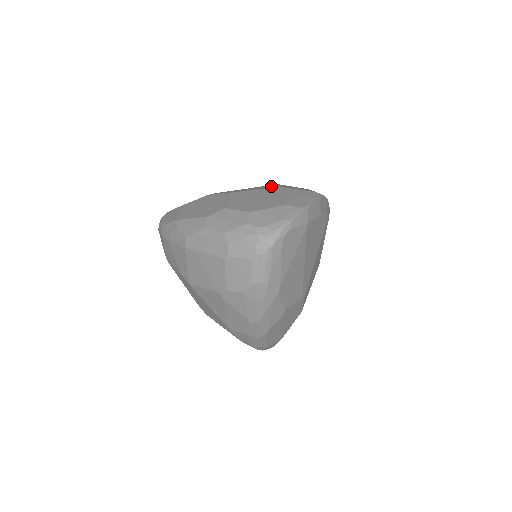
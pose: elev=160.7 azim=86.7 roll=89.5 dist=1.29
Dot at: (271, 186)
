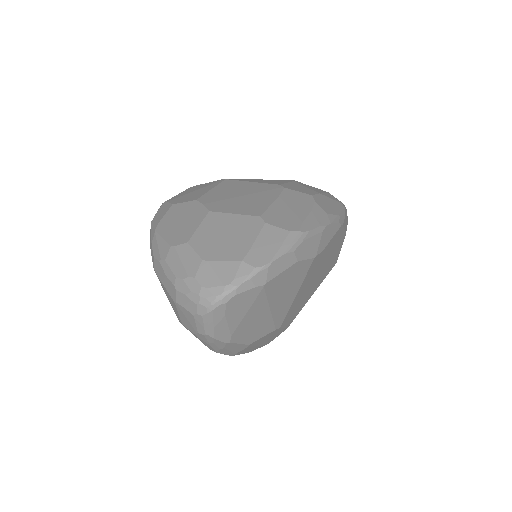
Dot at: (262, 203)
